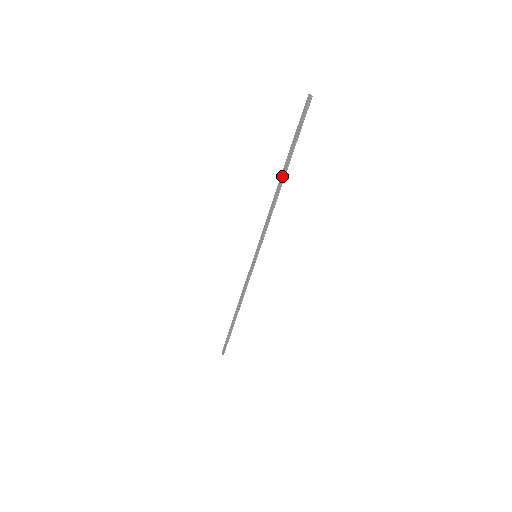
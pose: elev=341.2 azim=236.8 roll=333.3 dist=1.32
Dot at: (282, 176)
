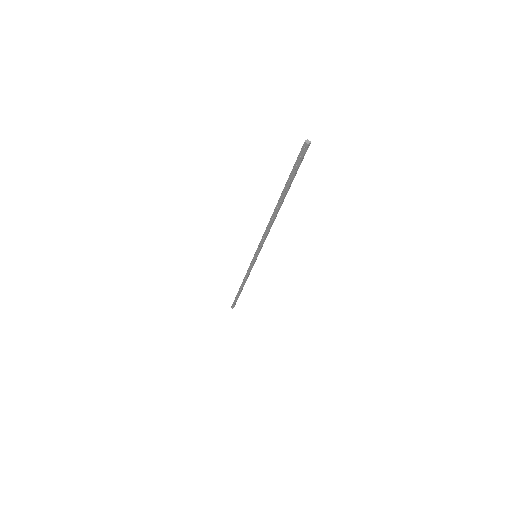
Dot at: (278, 206)
